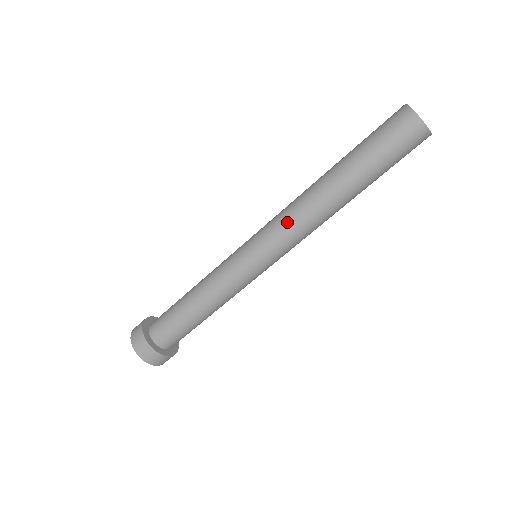
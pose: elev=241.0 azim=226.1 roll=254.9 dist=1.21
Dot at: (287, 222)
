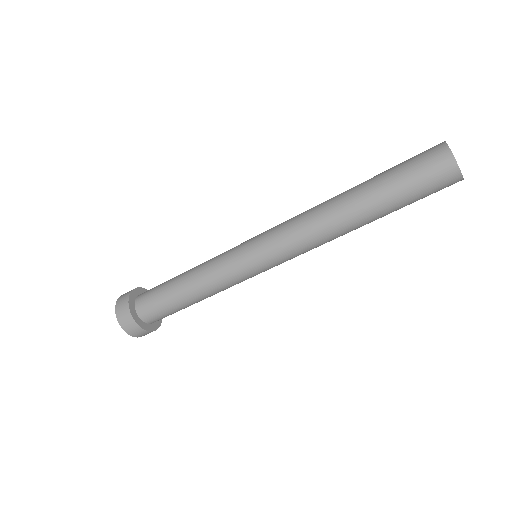
Dot at: (292, 221)
